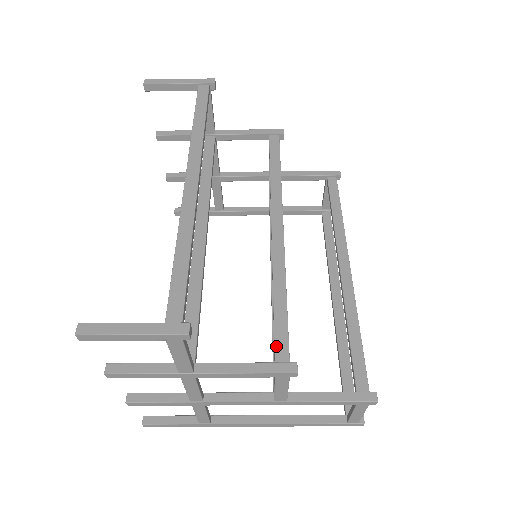
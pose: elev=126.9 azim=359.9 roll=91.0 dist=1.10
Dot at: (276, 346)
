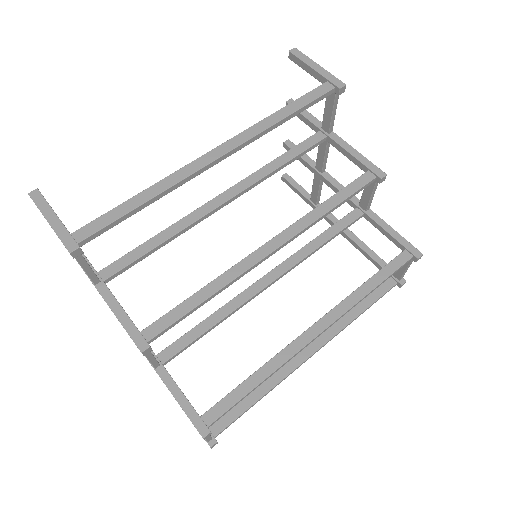
Dot at: (155, 323)
